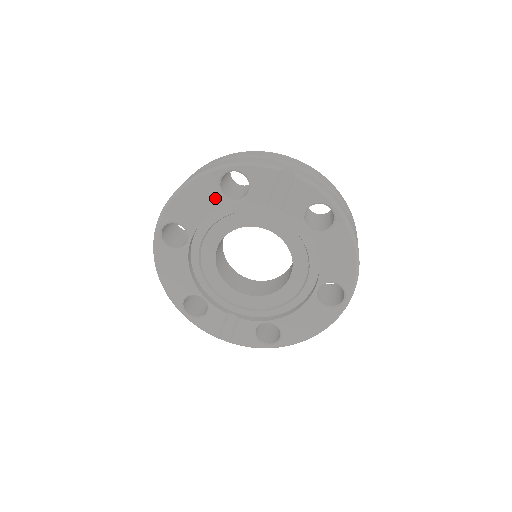
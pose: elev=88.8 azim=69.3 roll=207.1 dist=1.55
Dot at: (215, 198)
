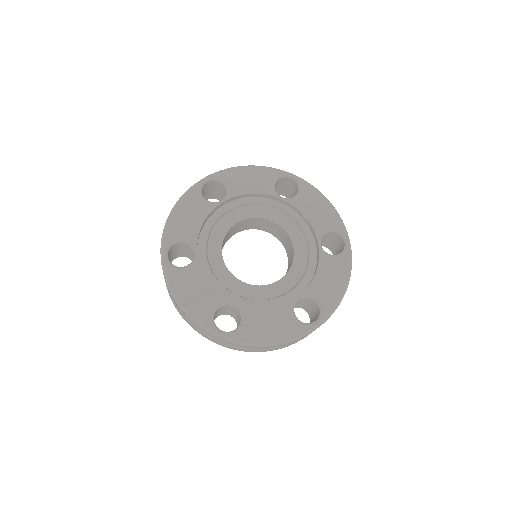
Dot at: (267, 186)
